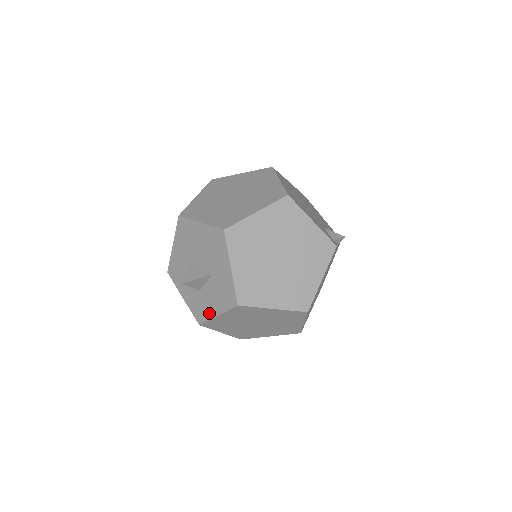
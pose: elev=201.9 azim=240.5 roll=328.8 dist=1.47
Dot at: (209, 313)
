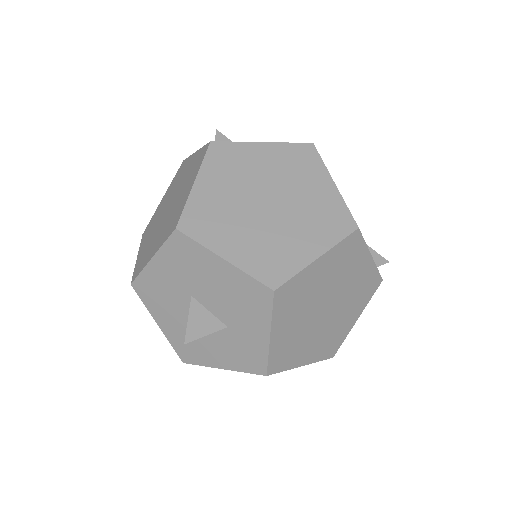
Dot at: (207, 361)
